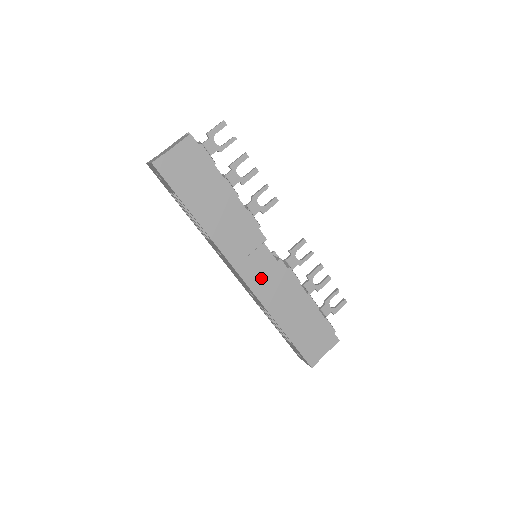
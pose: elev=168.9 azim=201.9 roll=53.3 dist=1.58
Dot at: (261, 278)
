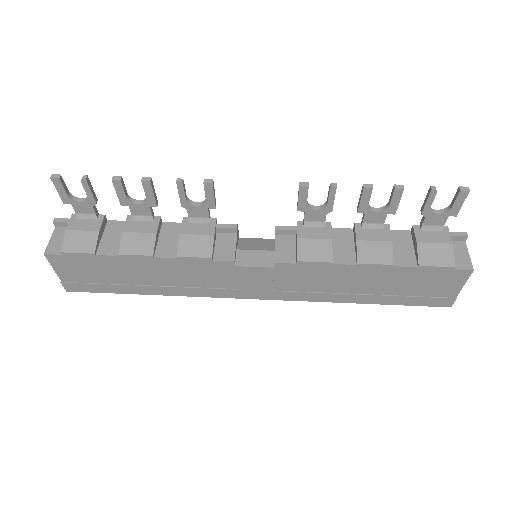
Dot at: (277, 287)
